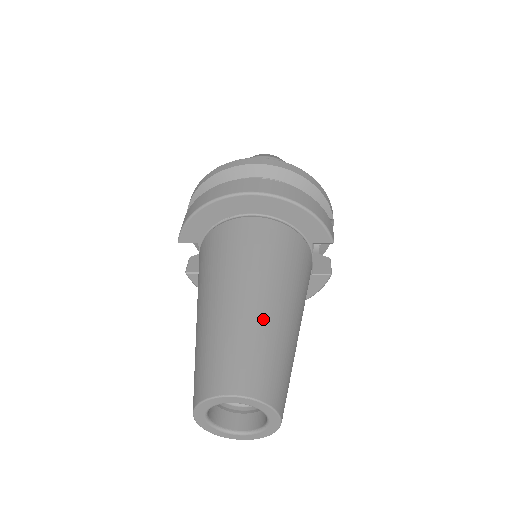
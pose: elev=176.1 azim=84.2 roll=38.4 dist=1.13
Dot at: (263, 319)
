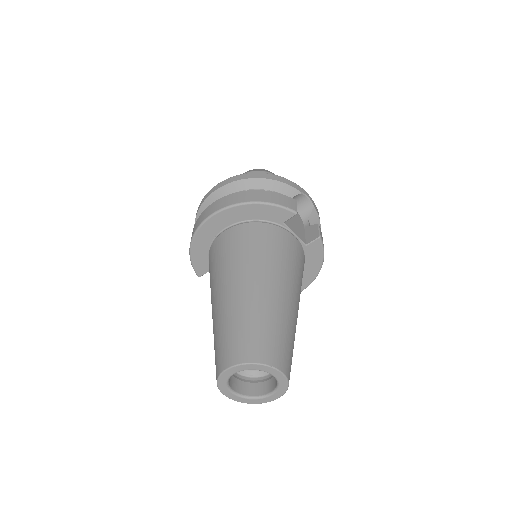
Dot at: (242, 303)
